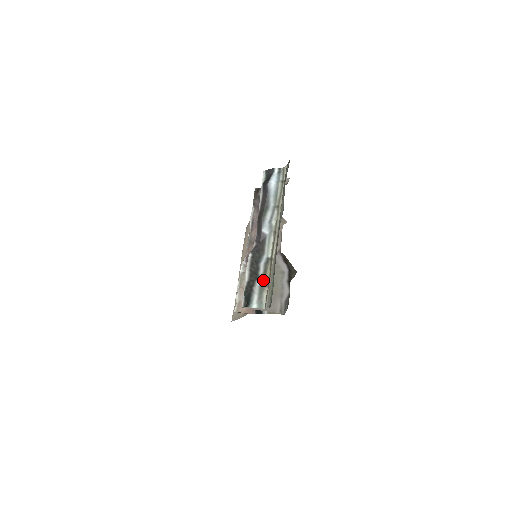
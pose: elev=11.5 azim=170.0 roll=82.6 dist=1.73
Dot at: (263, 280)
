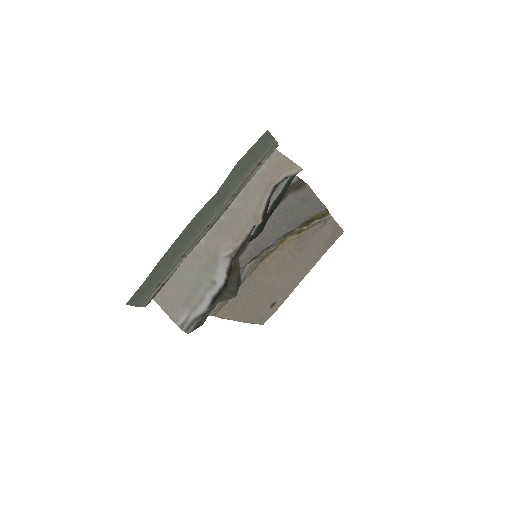
Dot at: occluded
